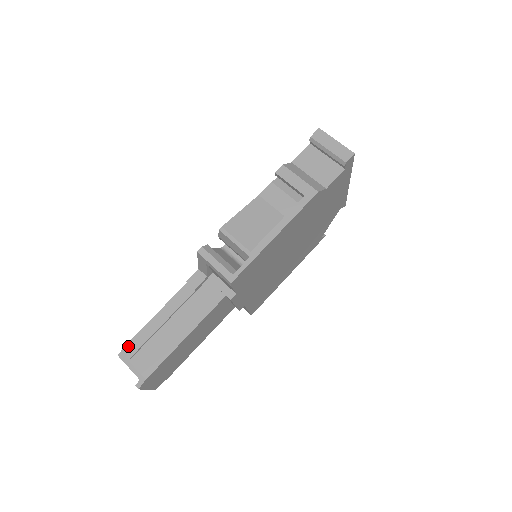
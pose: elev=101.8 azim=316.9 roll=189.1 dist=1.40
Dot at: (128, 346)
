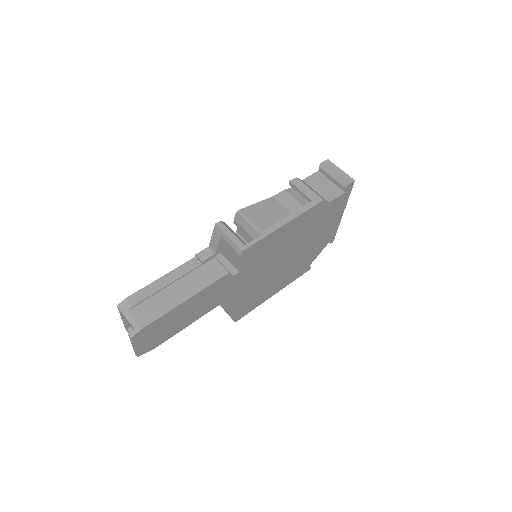
Dot at: (130, 298)
